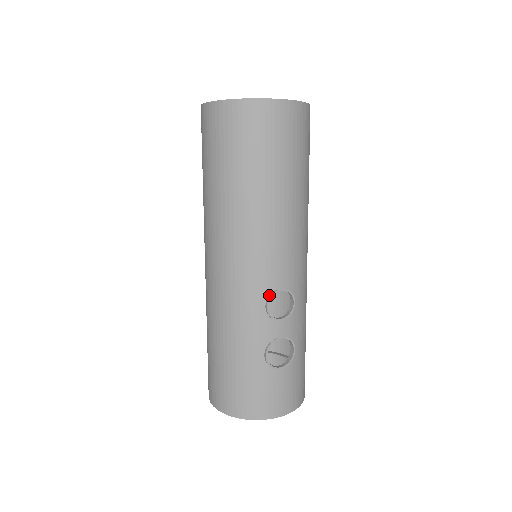
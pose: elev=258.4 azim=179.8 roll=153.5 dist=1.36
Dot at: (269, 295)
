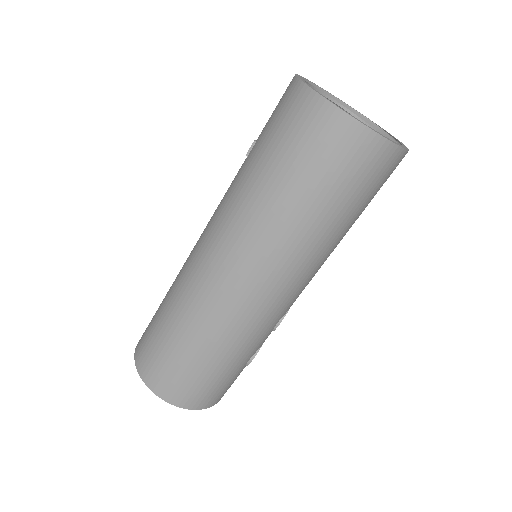
Dot at: (284, 314)
